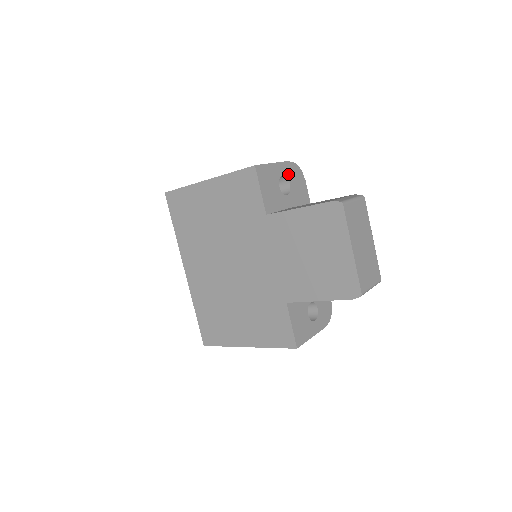
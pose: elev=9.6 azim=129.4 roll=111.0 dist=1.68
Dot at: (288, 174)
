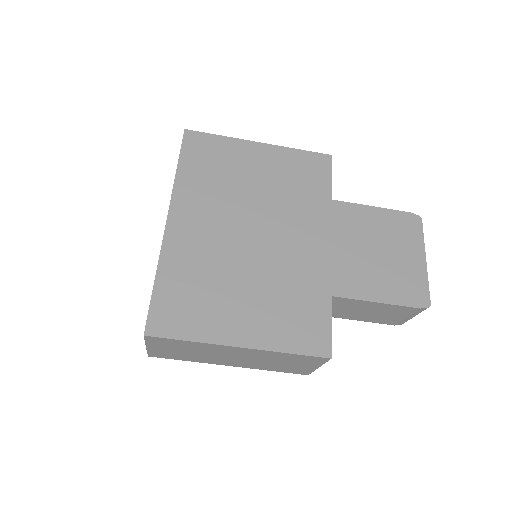
Dot at: occluded
